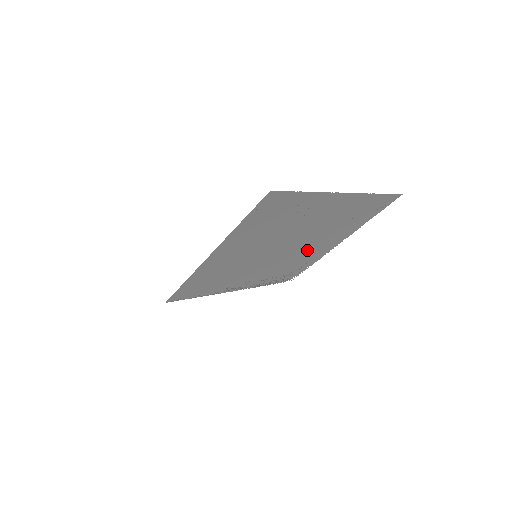
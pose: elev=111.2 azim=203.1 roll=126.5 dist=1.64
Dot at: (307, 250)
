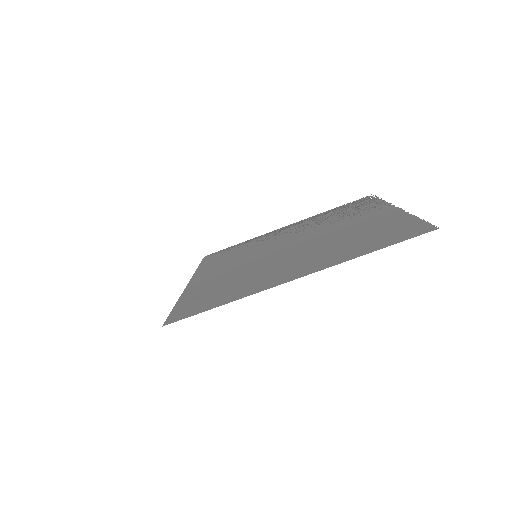
Dot at: (339, 225)
